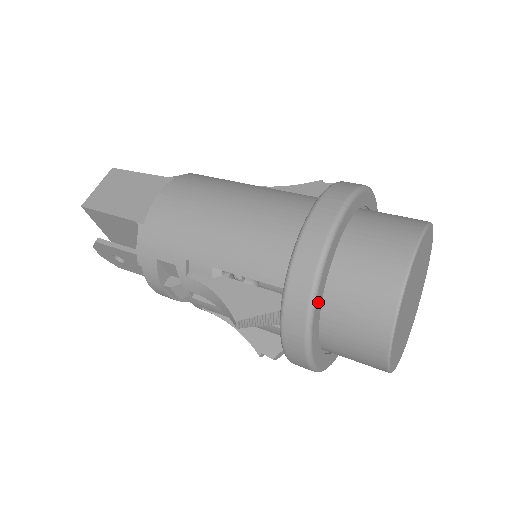
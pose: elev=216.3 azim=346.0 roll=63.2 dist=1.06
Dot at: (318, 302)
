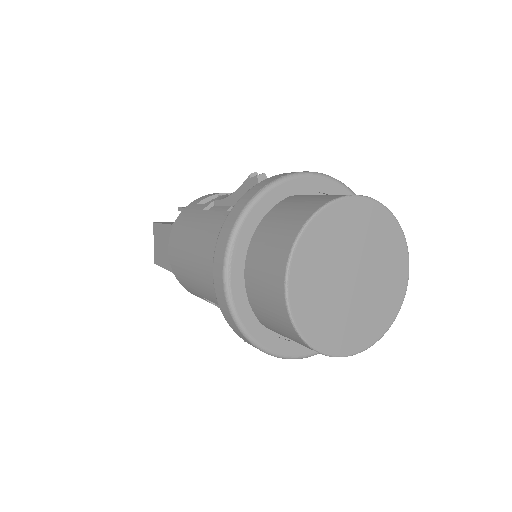
Dot at: (259, 335)
